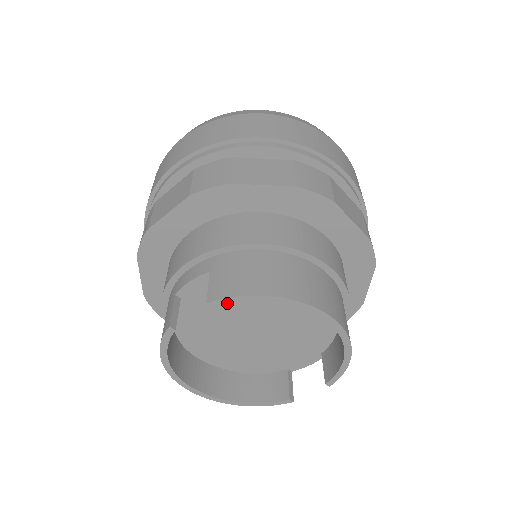
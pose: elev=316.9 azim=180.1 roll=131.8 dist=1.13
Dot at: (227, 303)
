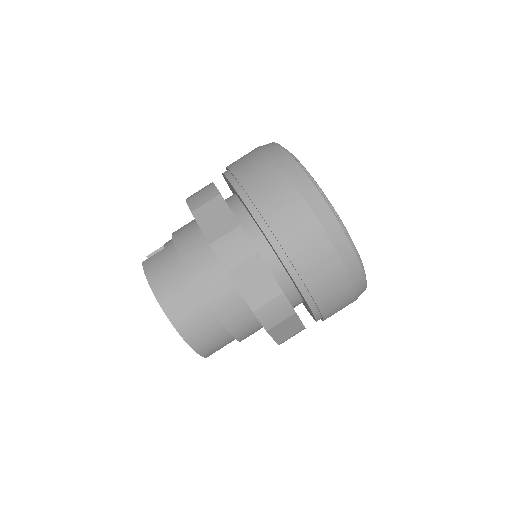
Dot at: occluded
